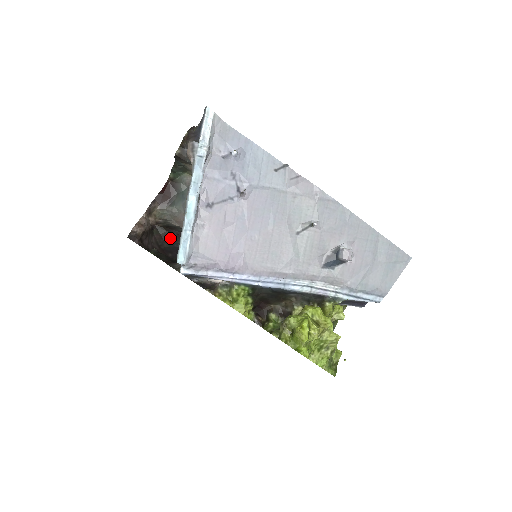
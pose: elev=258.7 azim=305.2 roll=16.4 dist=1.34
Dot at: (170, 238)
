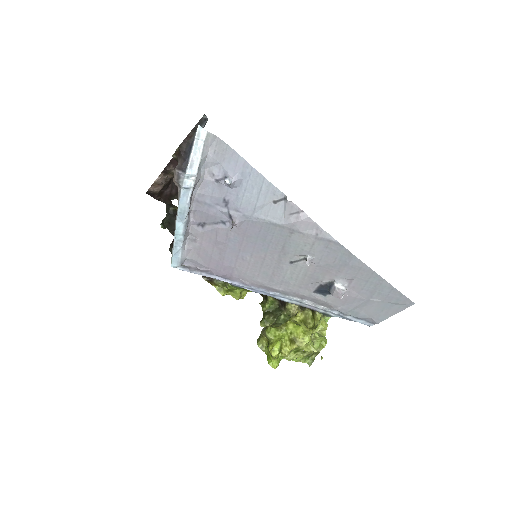
Dot at: occluded
